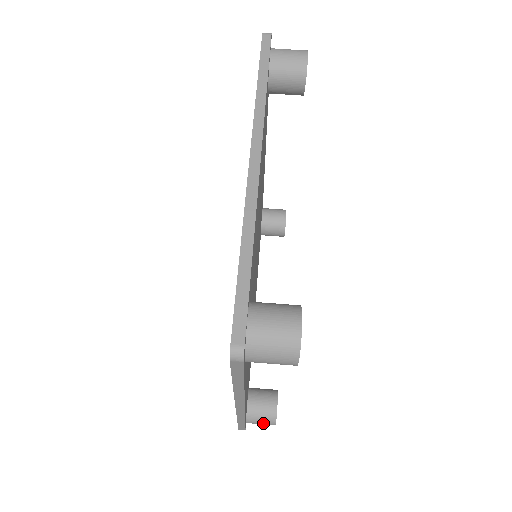
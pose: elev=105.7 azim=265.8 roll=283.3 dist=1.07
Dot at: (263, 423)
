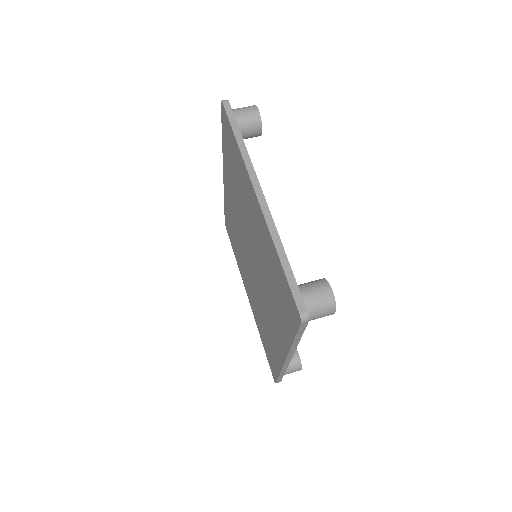
Dot at: (293, 371)
